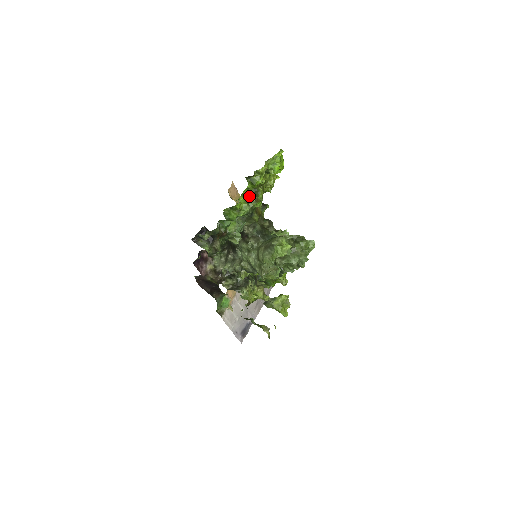
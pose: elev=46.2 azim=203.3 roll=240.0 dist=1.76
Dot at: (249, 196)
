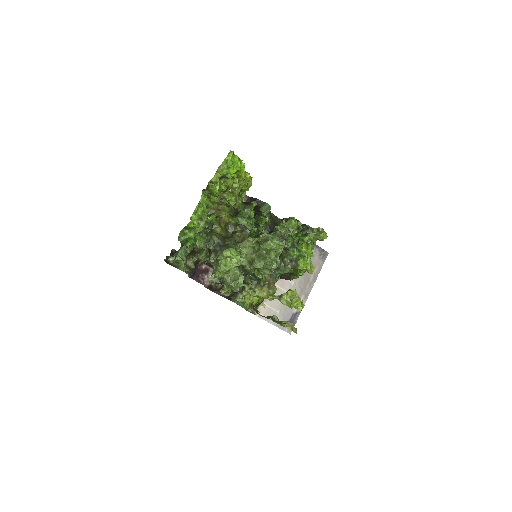
Dot at: (202, 211)
